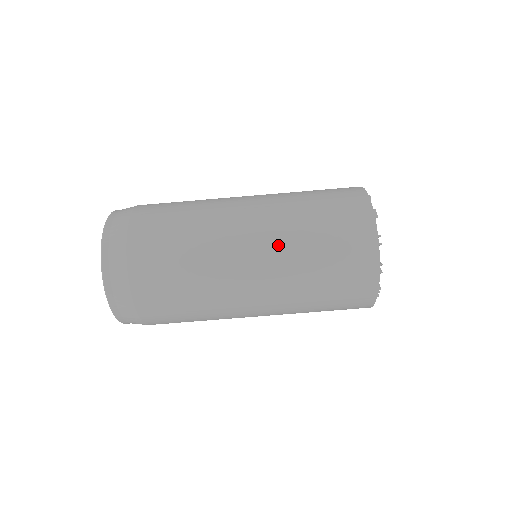
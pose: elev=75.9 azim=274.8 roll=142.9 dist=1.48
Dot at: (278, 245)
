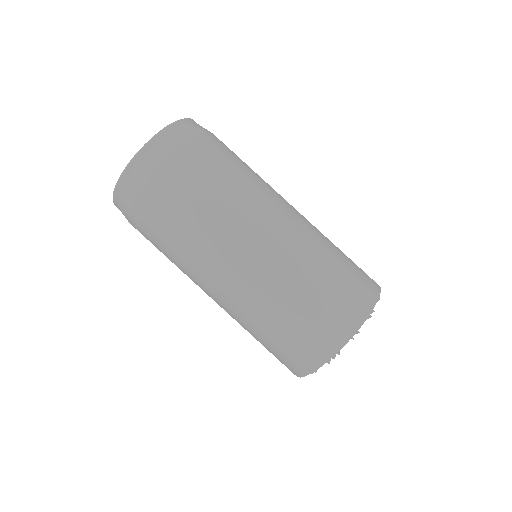
Dot at: (301, 241)
